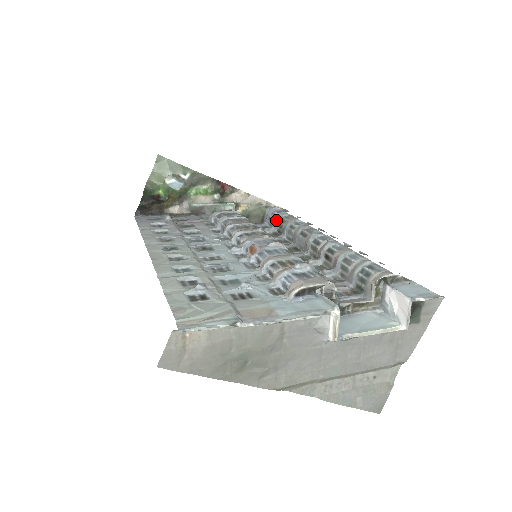
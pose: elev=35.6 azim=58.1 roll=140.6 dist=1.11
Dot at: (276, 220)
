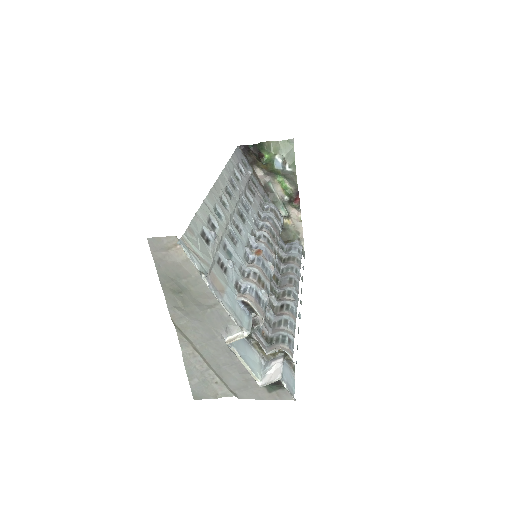
Dot at: (292, 253)
